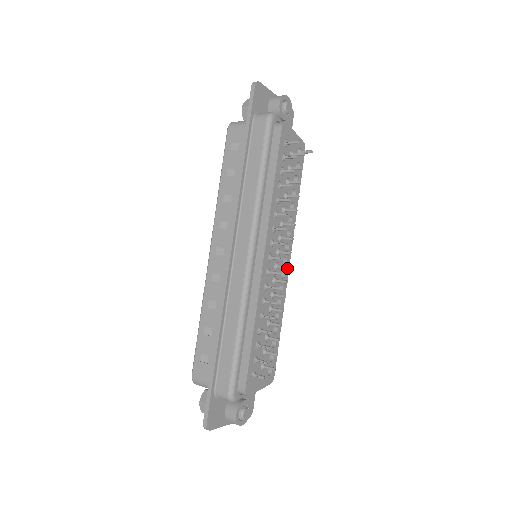
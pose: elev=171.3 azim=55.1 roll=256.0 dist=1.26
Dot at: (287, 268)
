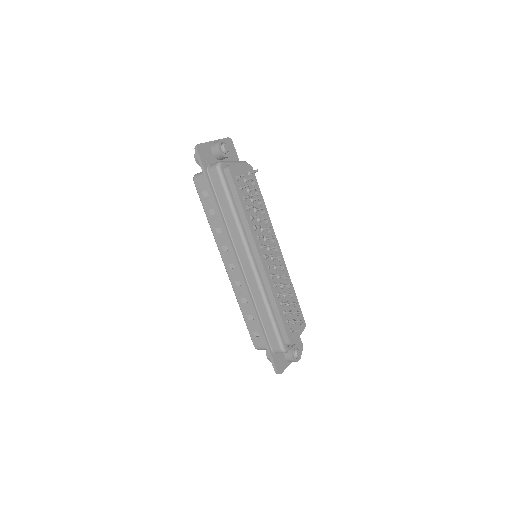
Dot at: (279, 257)
